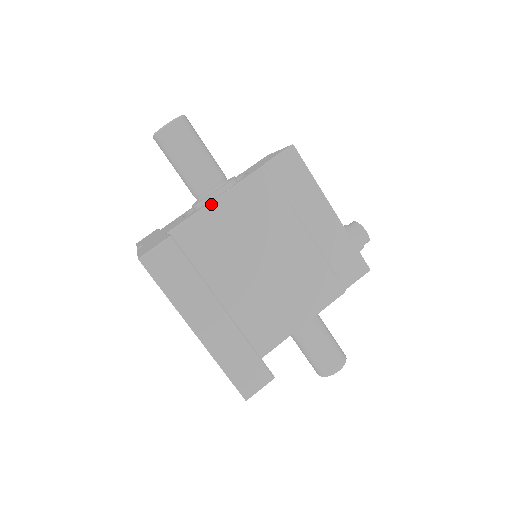
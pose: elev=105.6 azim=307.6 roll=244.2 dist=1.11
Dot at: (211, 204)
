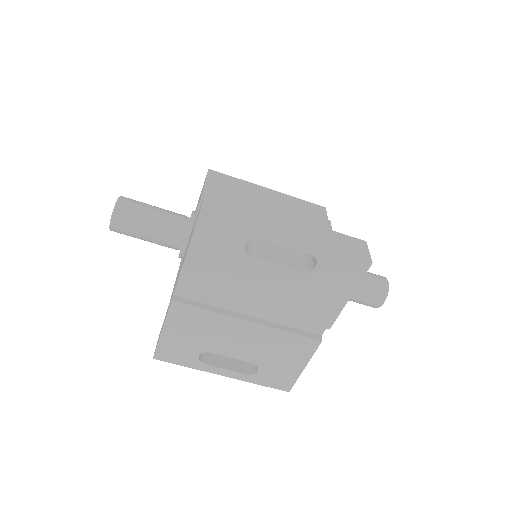
Dot at: occluded
